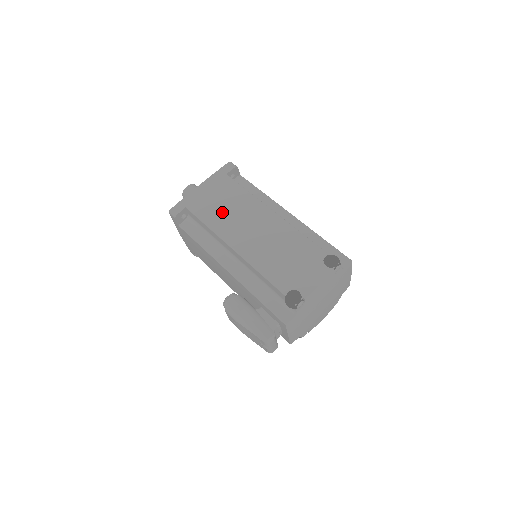
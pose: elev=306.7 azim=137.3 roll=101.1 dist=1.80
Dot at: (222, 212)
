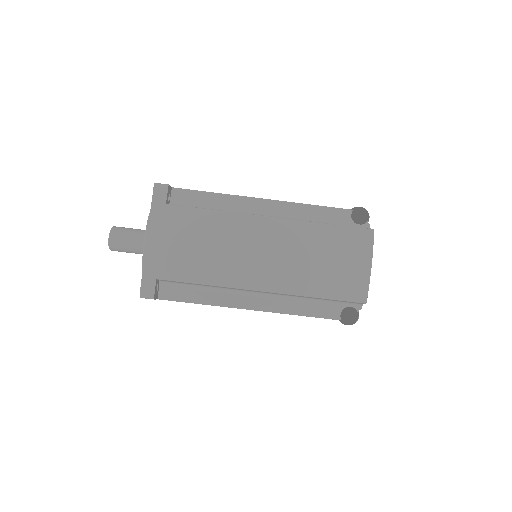
Dot at: occluded
